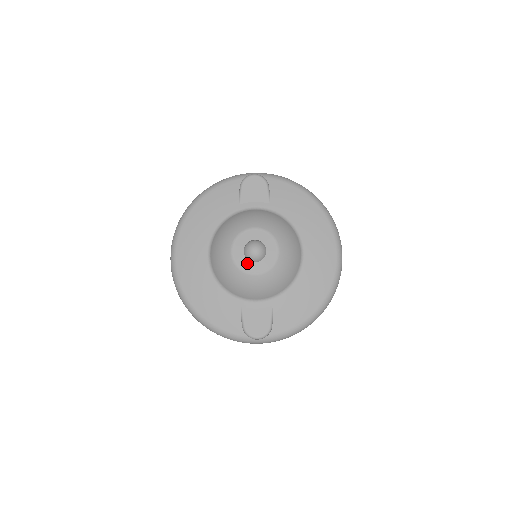
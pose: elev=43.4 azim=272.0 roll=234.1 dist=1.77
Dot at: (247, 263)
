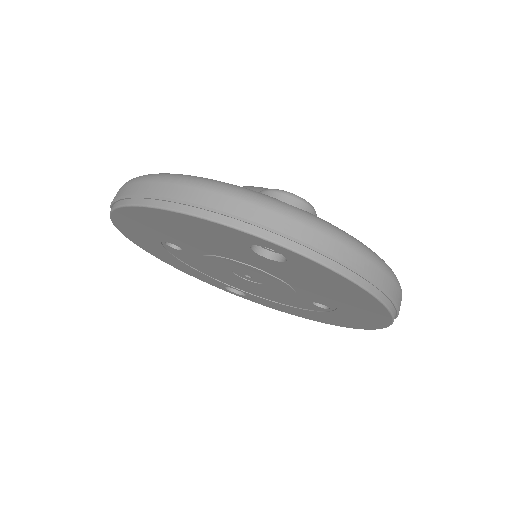
Dot at: occluded
